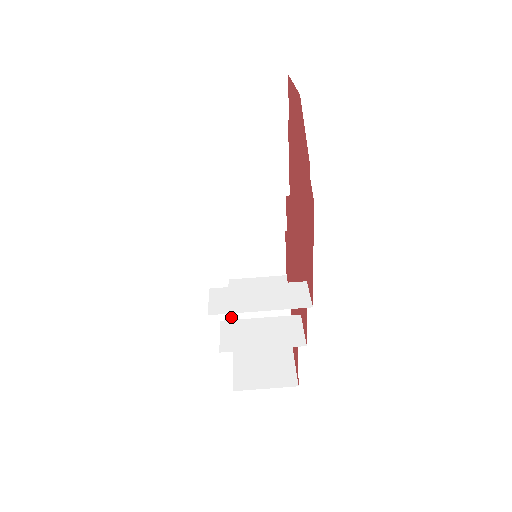
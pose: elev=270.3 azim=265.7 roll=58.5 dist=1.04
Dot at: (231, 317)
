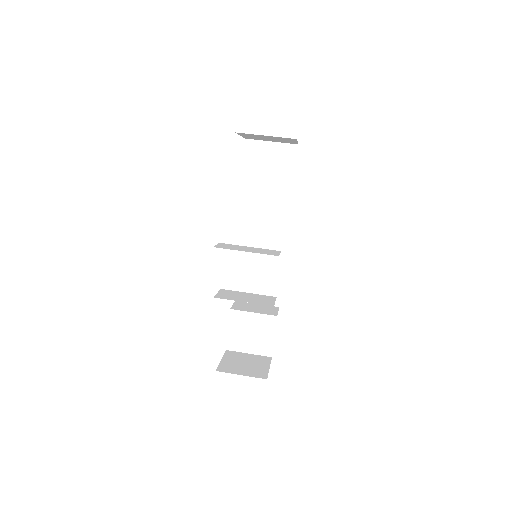
Dot at: (229, 324)
